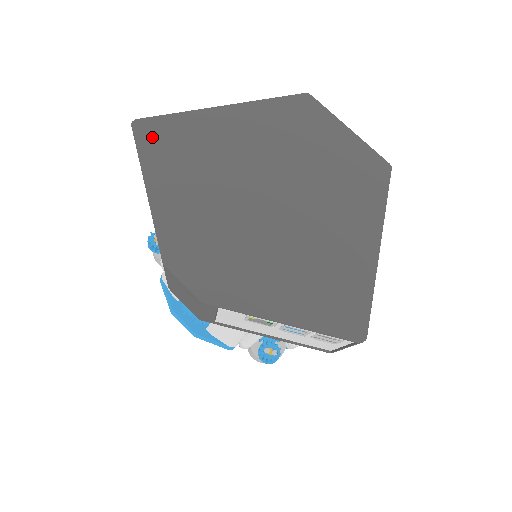
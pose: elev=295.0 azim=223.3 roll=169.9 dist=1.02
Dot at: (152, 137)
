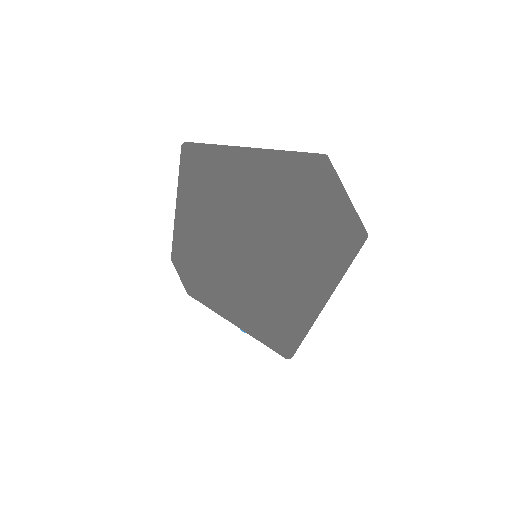
Dot at: (193, 160)
